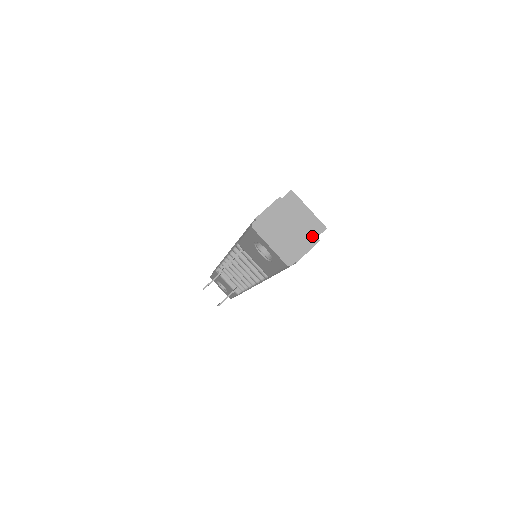
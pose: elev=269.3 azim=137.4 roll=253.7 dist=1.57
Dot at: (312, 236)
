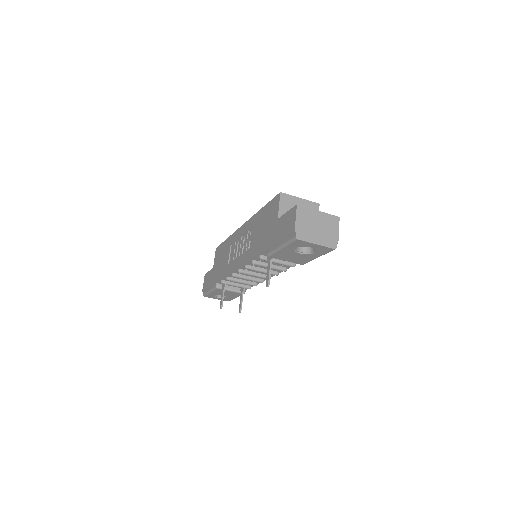
Dot at: (333, 217)
